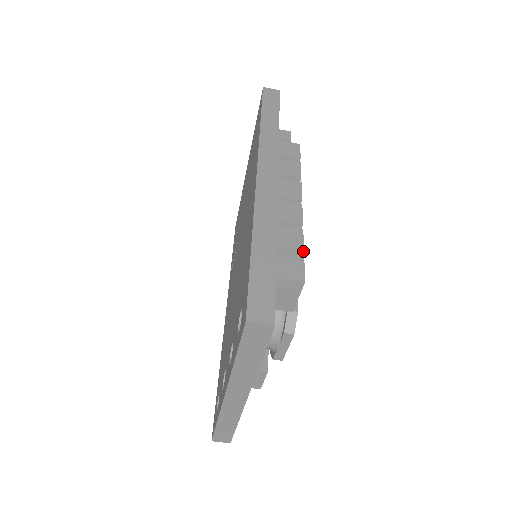
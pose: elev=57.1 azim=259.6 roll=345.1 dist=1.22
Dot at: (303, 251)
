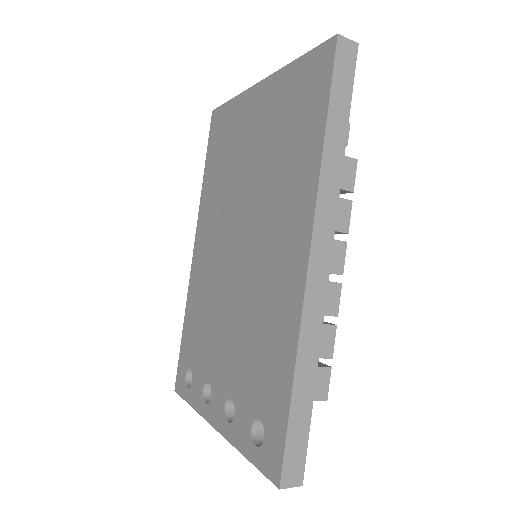
Dot at: (332, 358)
